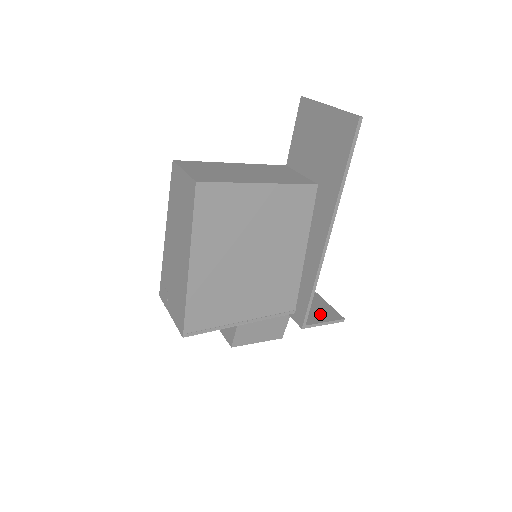
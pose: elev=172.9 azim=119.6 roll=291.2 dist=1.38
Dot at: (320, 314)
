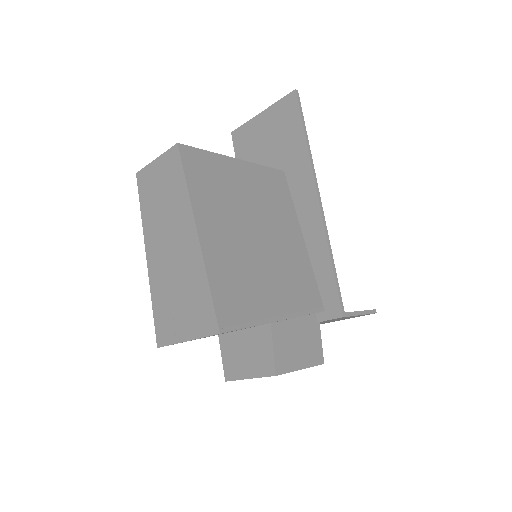
Dot at: occluded
